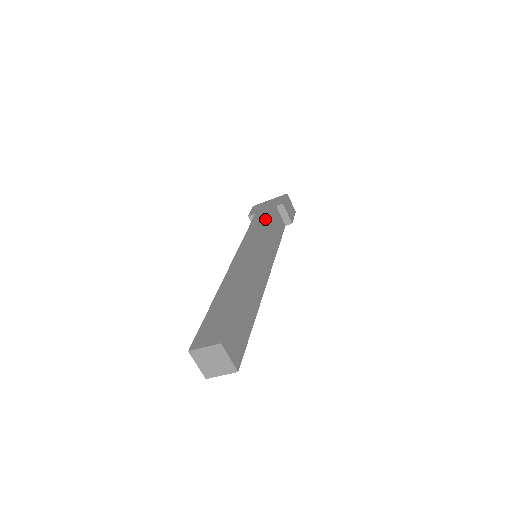
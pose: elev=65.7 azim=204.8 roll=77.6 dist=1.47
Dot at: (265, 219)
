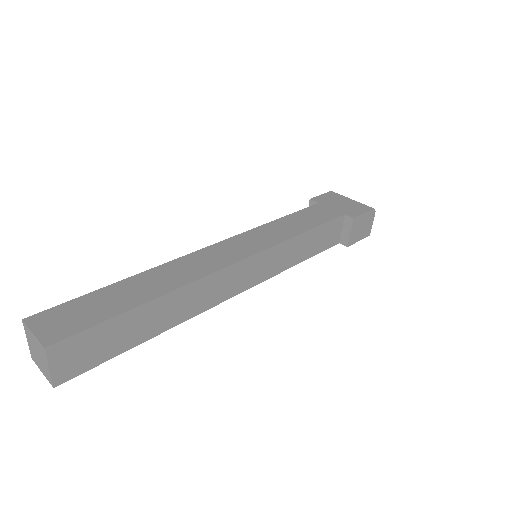
Dot at: (313, 221)
